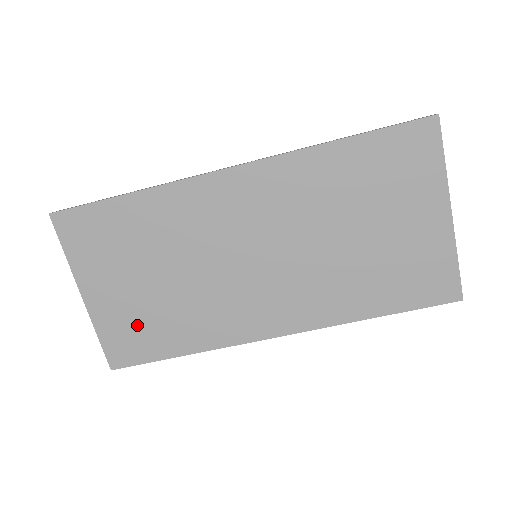
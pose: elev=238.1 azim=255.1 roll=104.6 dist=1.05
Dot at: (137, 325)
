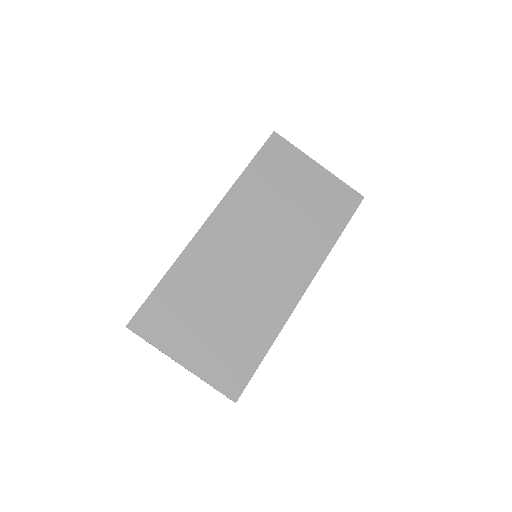
Dot at: (227, 354)
